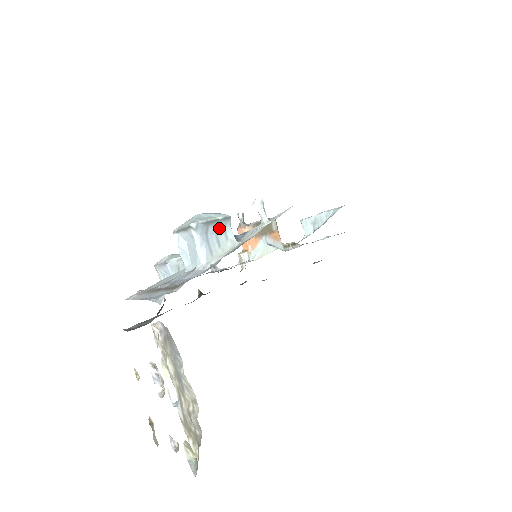
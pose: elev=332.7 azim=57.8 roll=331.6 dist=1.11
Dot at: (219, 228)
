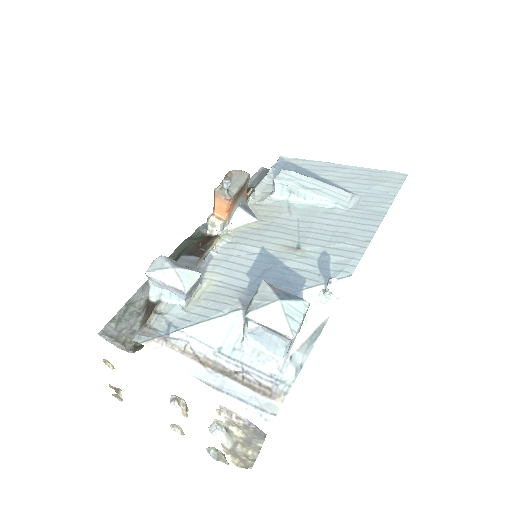
Dot at: occluded
